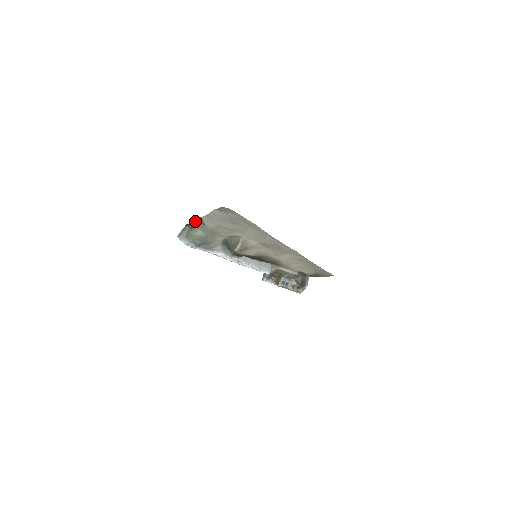
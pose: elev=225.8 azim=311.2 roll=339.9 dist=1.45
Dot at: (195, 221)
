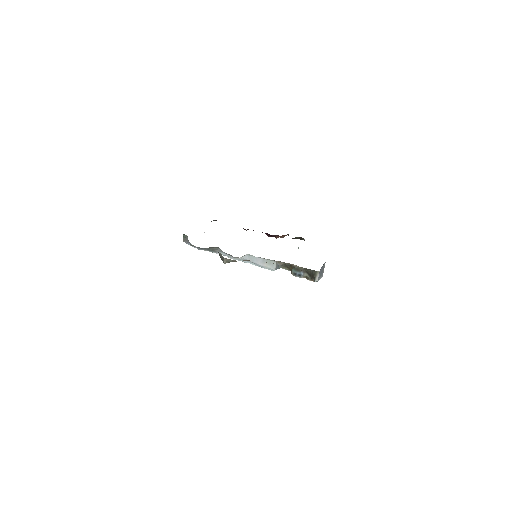
Dot at: occluded
